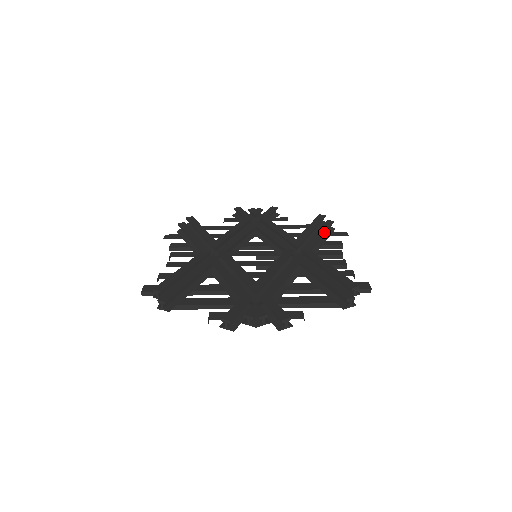
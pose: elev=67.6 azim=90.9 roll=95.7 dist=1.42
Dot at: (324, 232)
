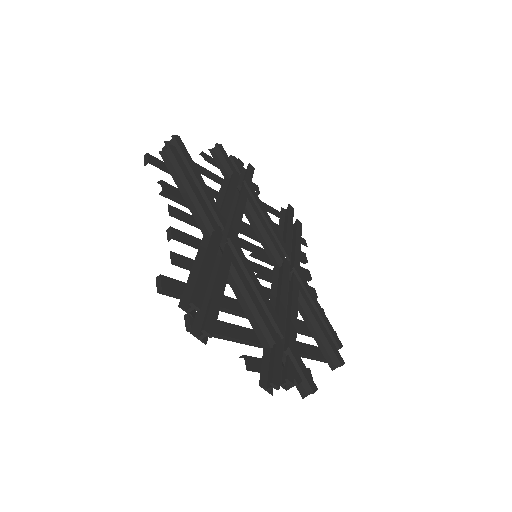
Dot at: occluded
